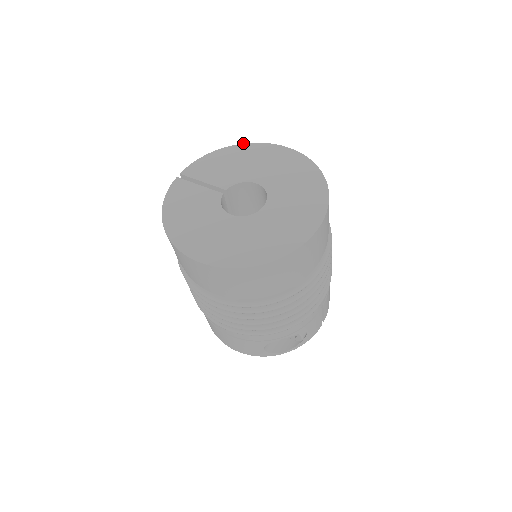
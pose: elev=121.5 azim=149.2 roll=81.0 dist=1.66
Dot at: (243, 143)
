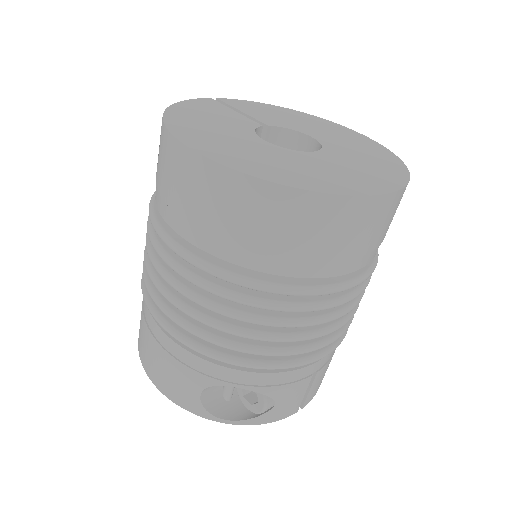
Dot at: occluded
